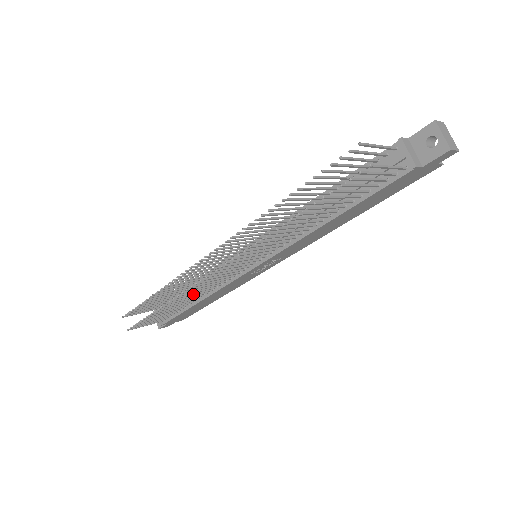
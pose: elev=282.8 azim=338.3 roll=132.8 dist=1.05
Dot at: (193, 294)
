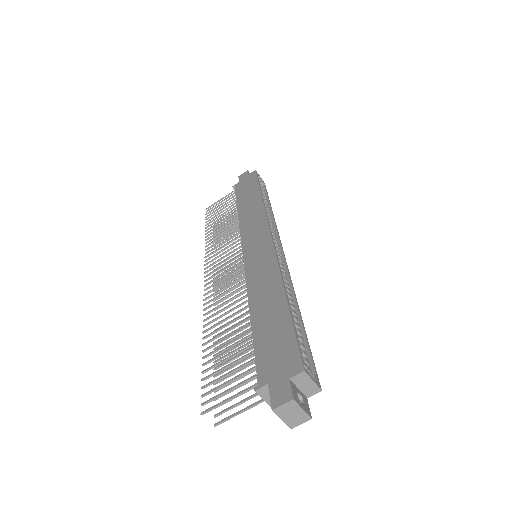
Dot at: occluded
